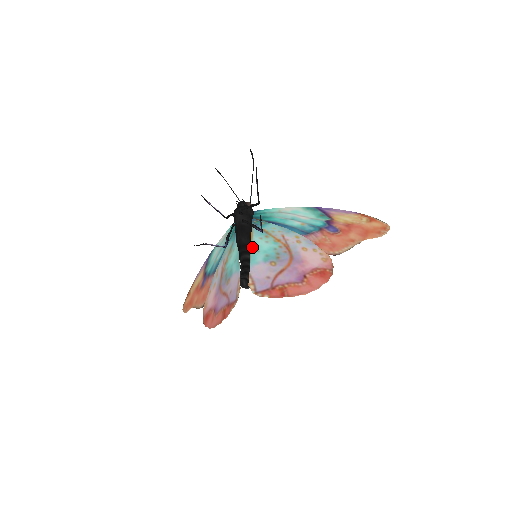
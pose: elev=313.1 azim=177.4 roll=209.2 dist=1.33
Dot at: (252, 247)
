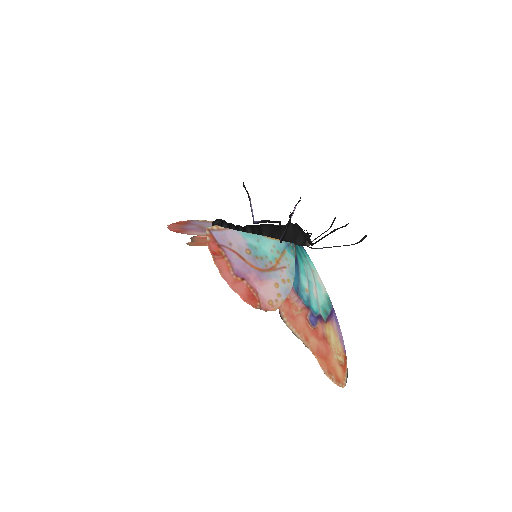
Dot at: (261, 236)
